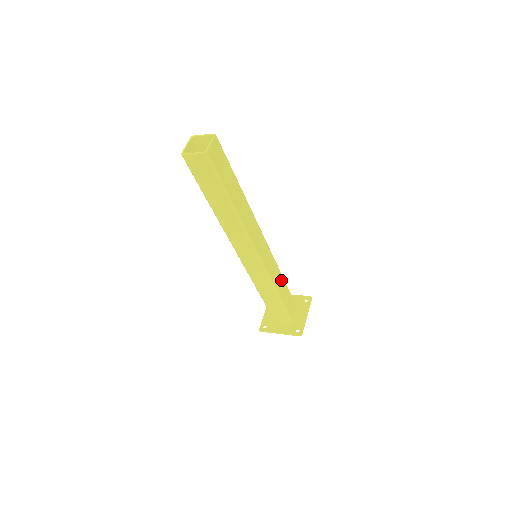
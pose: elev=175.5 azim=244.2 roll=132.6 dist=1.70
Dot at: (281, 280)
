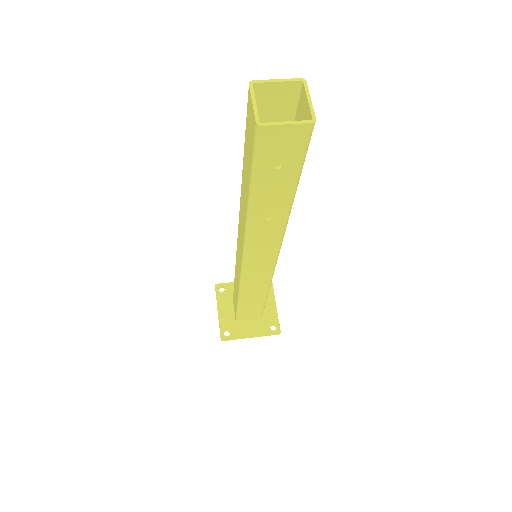
Dot at: occluded
